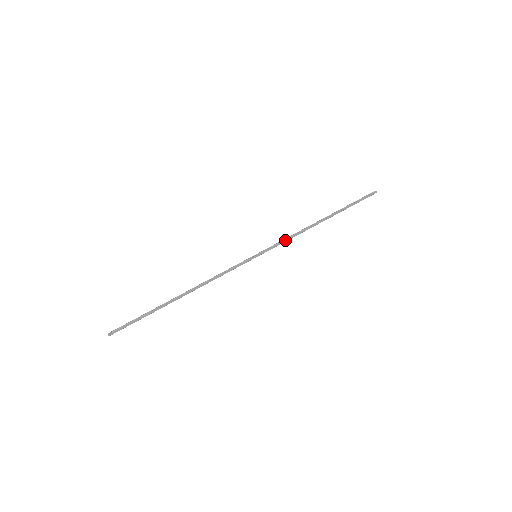
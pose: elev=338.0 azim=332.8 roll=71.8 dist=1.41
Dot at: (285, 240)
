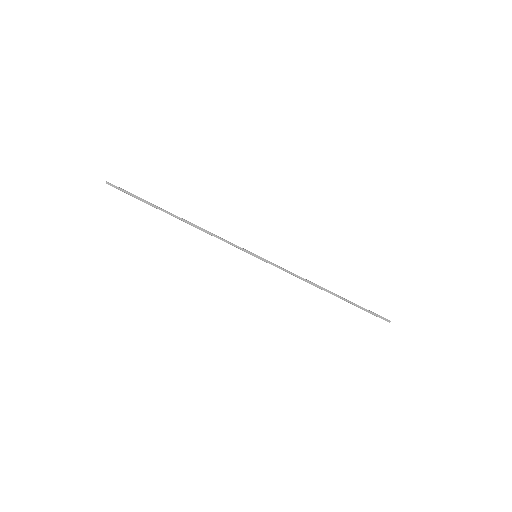
Dot at: (288, 271)
